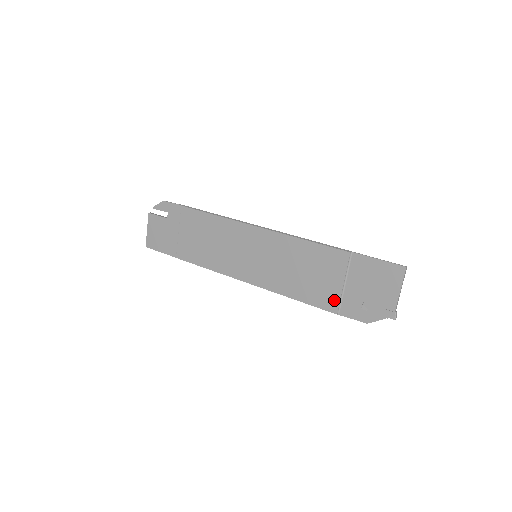
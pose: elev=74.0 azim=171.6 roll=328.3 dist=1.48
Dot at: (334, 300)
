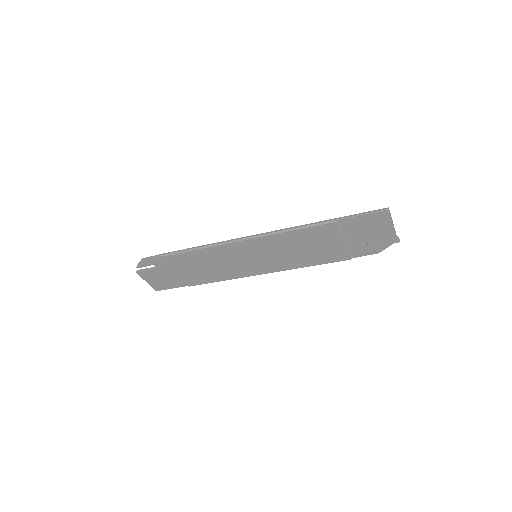
Dot at: (343, 253)
